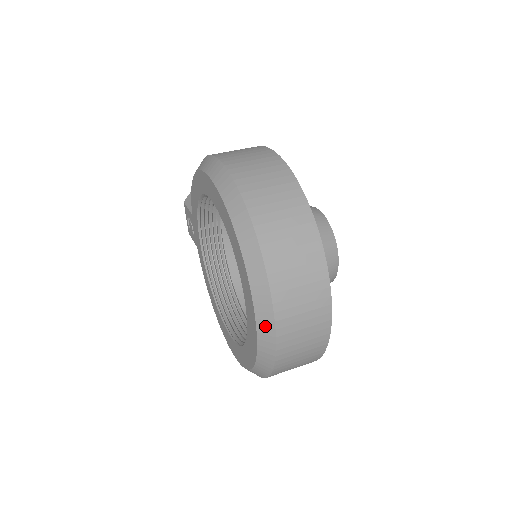
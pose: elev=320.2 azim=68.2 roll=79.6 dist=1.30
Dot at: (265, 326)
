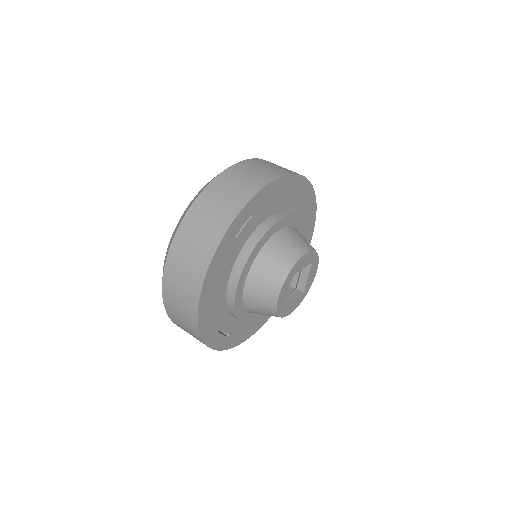
Dot at: occluded
